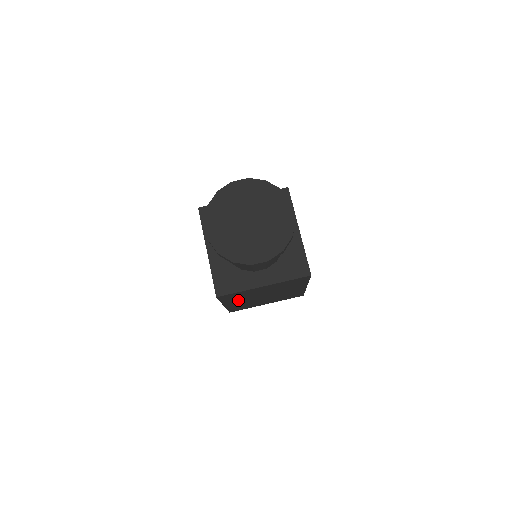
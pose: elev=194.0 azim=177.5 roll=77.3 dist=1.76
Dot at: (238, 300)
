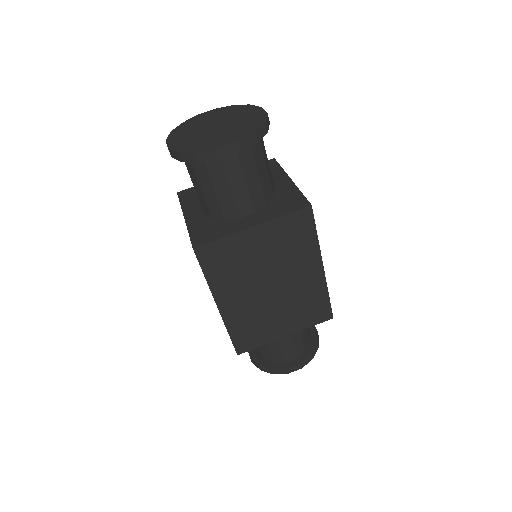
Dot at: (233, 287)
